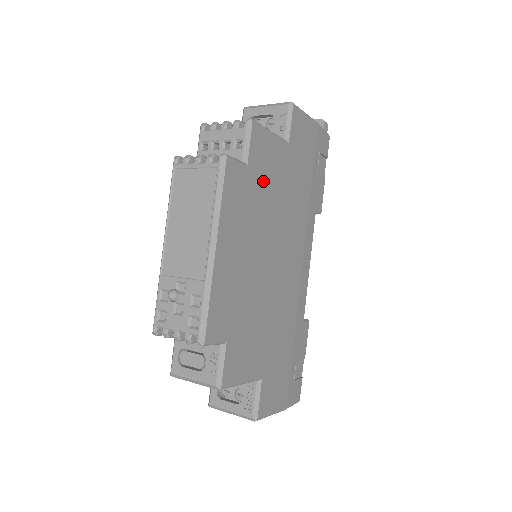
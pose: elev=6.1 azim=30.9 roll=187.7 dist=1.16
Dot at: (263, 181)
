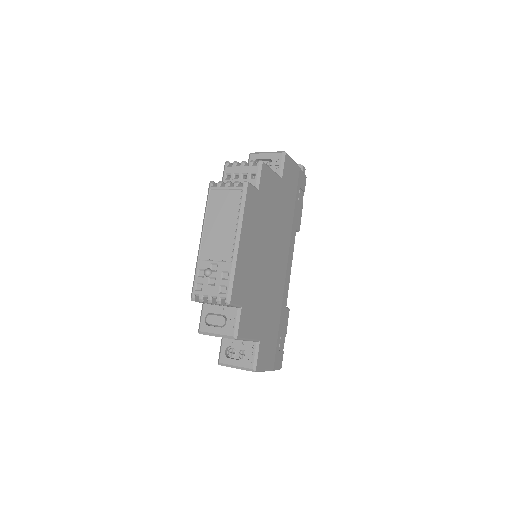
Dot at: (267, 202)
